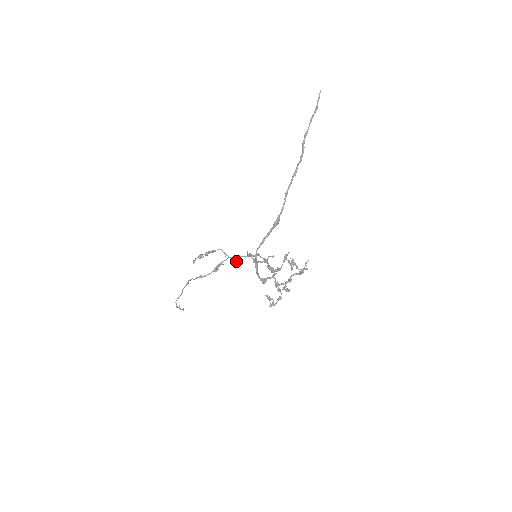
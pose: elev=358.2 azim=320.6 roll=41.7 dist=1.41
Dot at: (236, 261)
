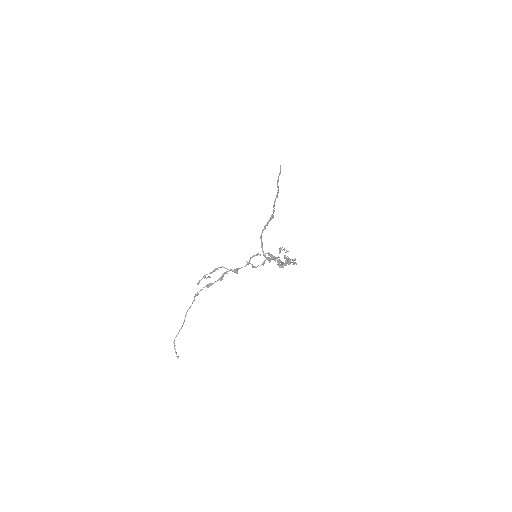
Dot at: (237, 272)
